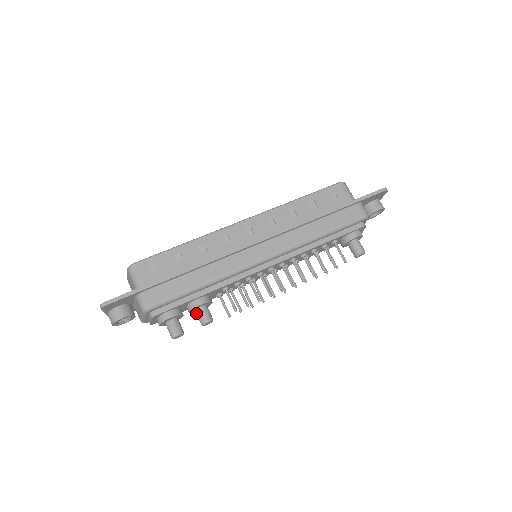
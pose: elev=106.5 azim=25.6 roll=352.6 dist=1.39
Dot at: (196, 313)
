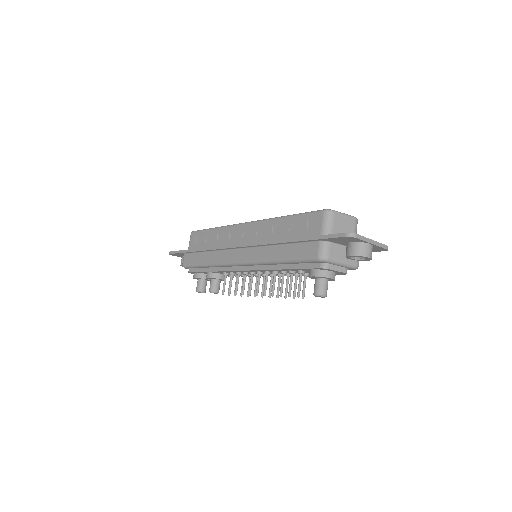
Dot at: occluded
